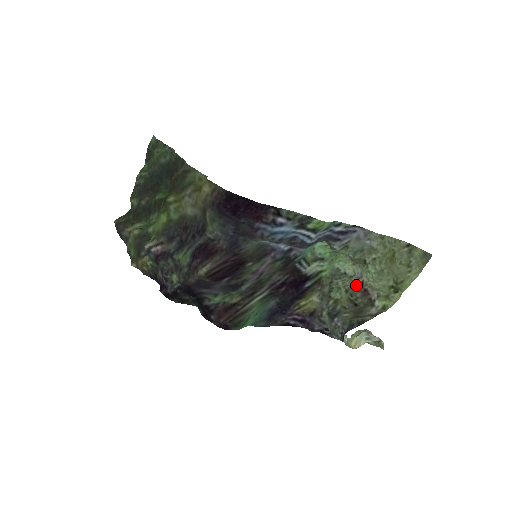
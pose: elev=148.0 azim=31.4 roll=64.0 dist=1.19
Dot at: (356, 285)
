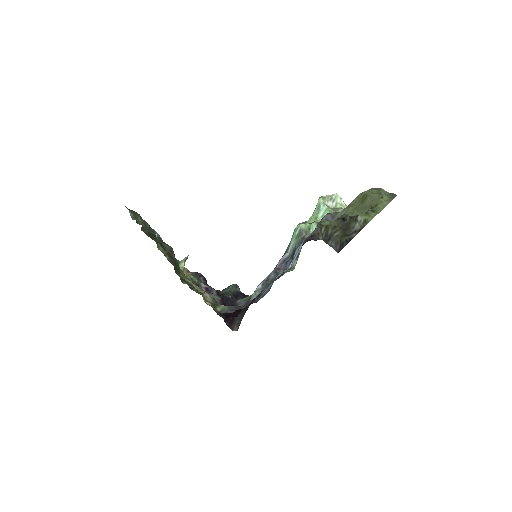
Dot at: occluded
